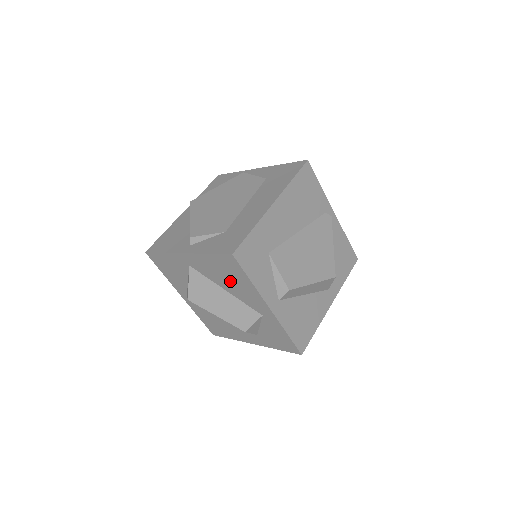
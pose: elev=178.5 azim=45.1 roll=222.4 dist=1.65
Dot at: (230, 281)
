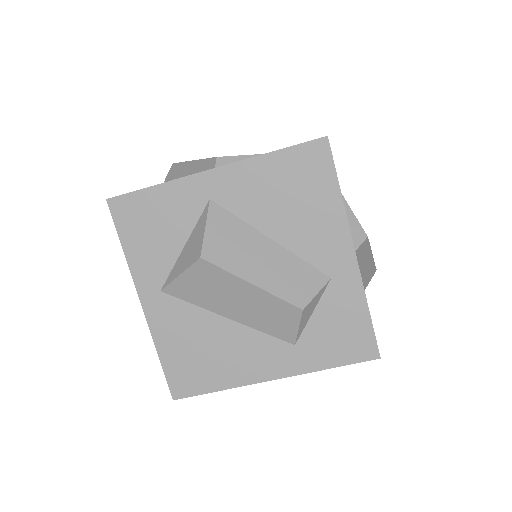
Dot at: (293, 208)
